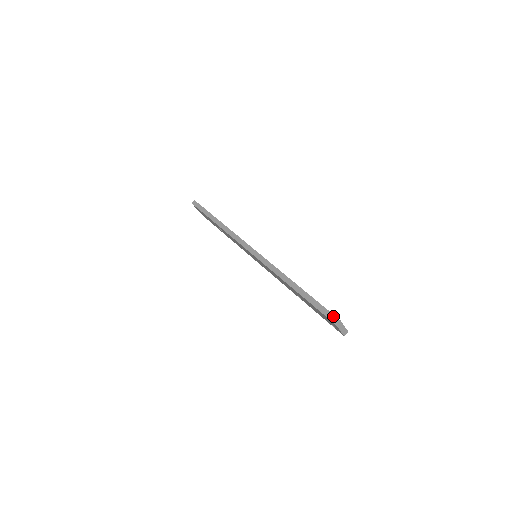
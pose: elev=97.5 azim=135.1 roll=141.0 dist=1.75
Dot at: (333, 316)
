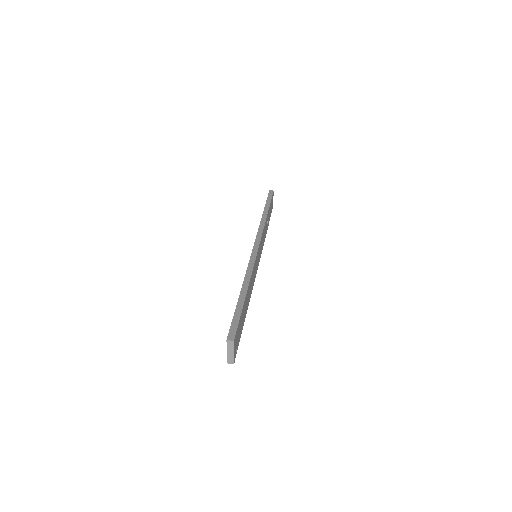
Dot at: (234, 333)
